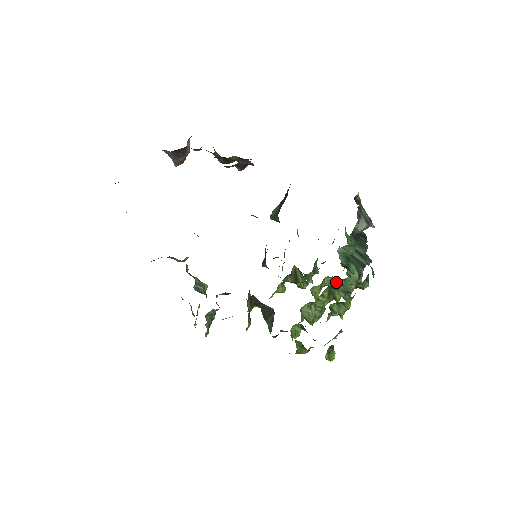
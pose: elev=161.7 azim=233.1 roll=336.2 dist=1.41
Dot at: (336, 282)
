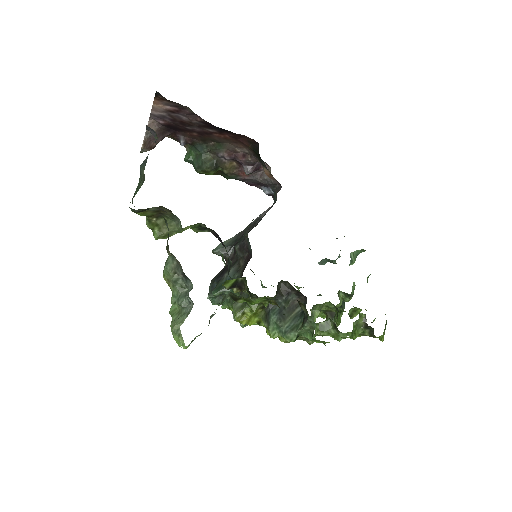
Dot at: occluded
